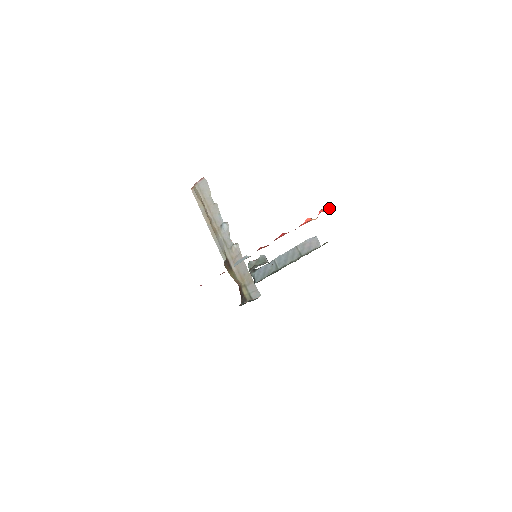
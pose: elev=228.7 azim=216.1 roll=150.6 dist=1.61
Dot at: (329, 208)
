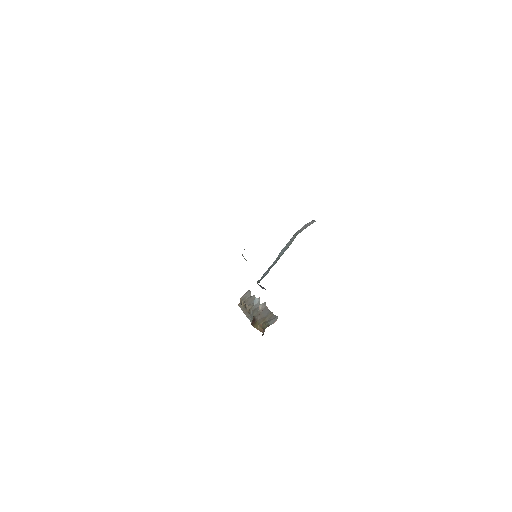
Dot at: occluded
